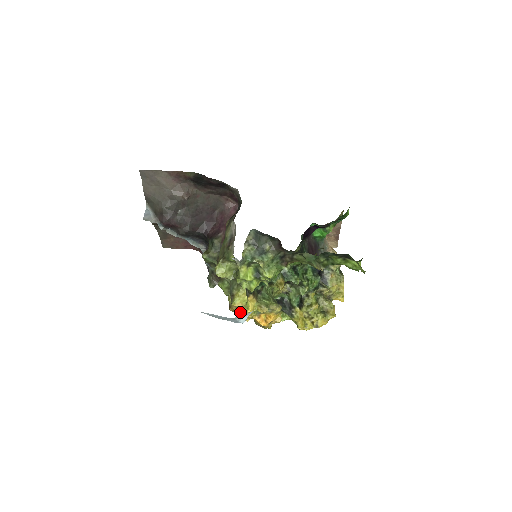
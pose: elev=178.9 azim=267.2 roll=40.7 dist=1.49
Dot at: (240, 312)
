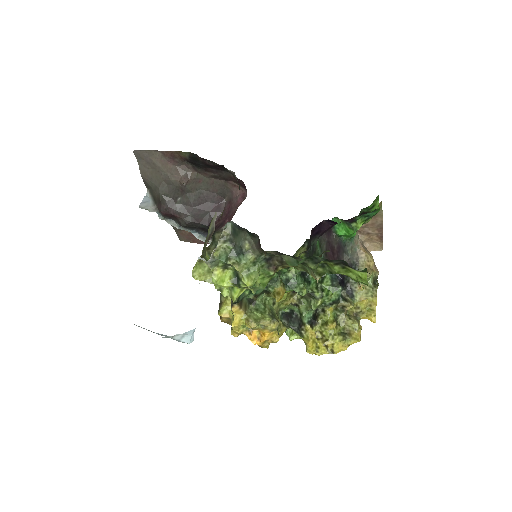
Dot at: occluded
